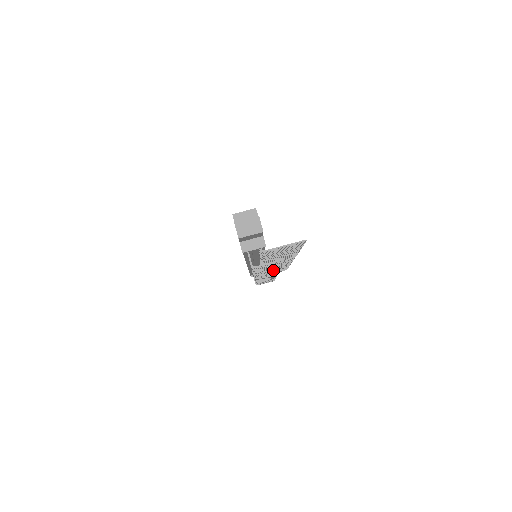
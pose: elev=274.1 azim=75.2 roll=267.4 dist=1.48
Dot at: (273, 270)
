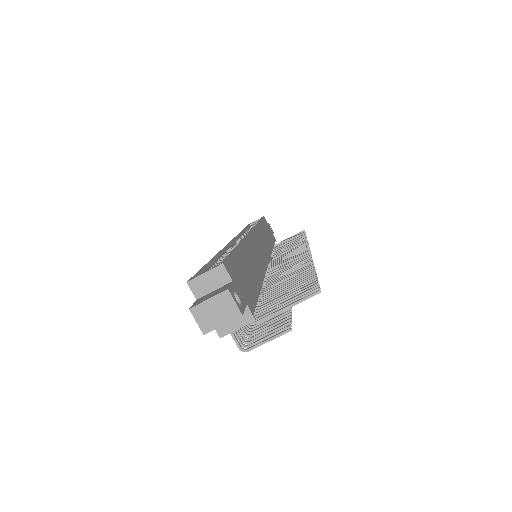
Dot at: occluded
